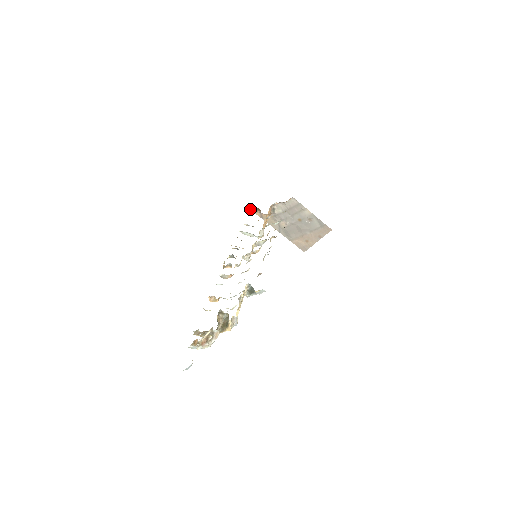
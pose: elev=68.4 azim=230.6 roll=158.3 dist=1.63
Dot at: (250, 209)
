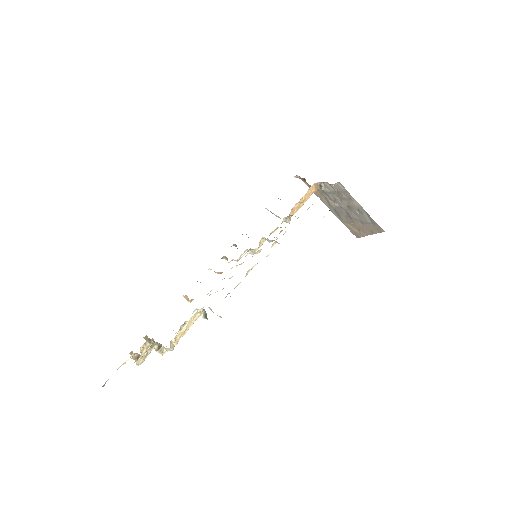
Dot at: (296, 177)
